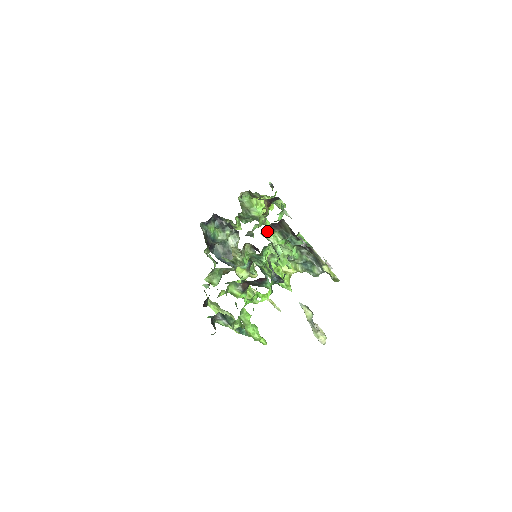
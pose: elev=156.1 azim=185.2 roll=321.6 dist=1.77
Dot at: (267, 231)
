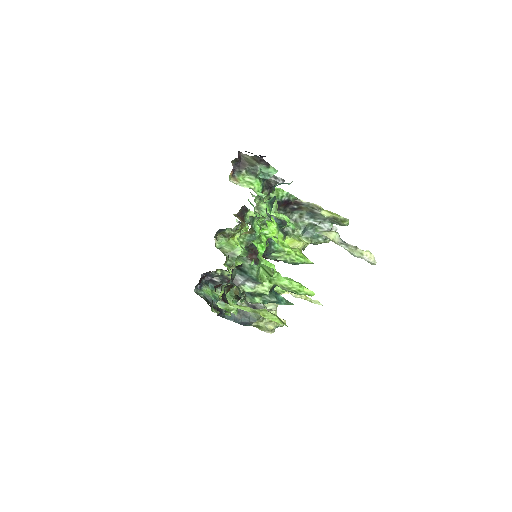
Dot at: (236, 180)
